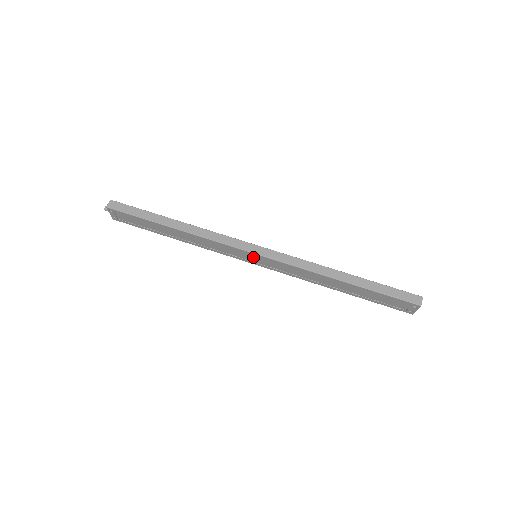
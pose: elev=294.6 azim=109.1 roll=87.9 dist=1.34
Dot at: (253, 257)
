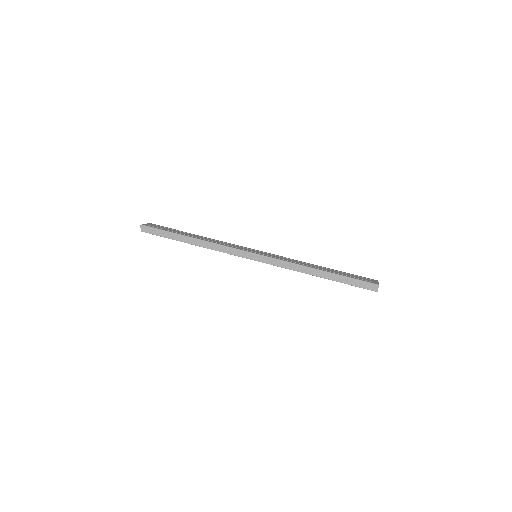
Dot at: occluded
